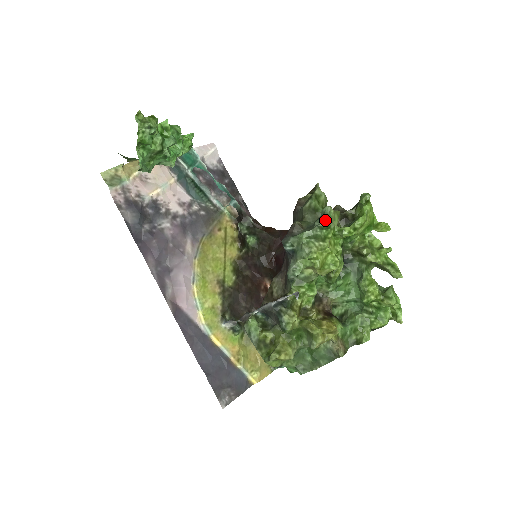
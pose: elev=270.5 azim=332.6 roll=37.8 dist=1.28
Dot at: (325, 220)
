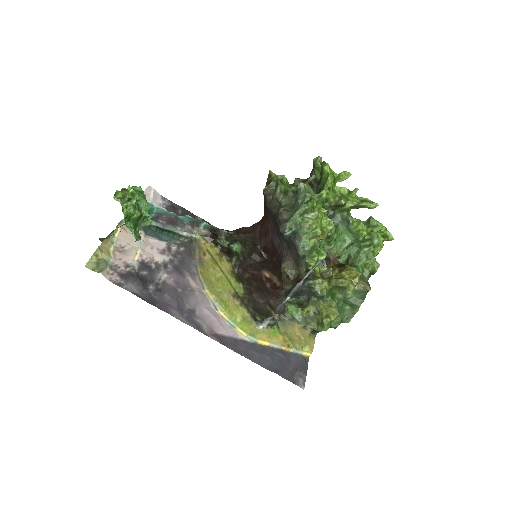
Dot at: (305, 195)
